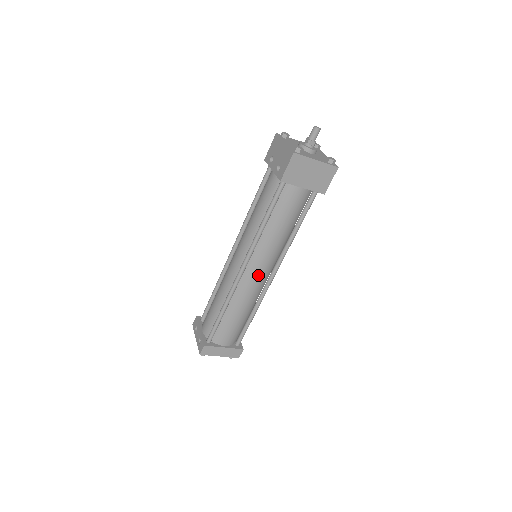
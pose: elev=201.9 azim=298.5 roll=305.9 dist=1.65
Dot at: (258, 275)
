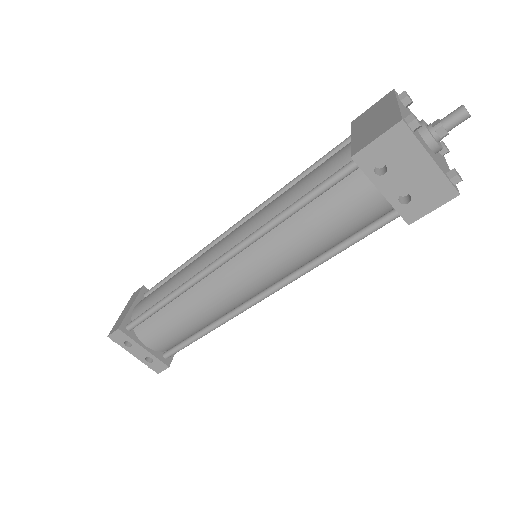
Dot at: occluded
